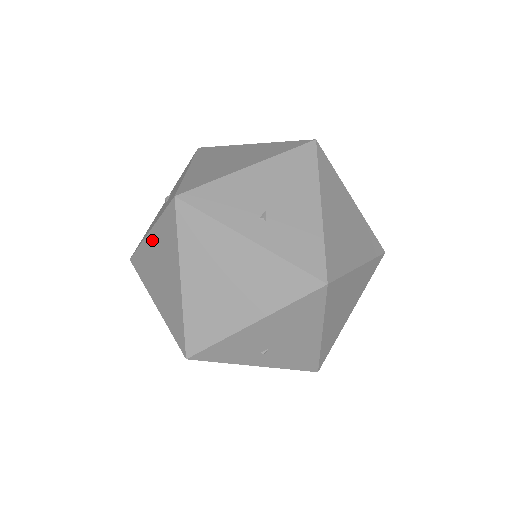
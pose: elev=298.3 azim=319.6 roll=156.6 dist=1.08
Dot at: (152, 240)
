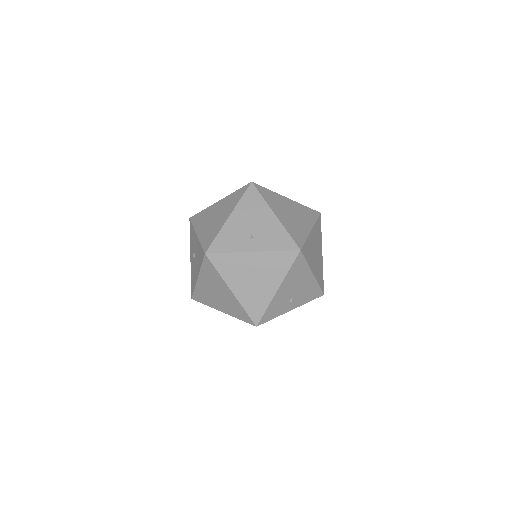
Dot at: (202, 281)
